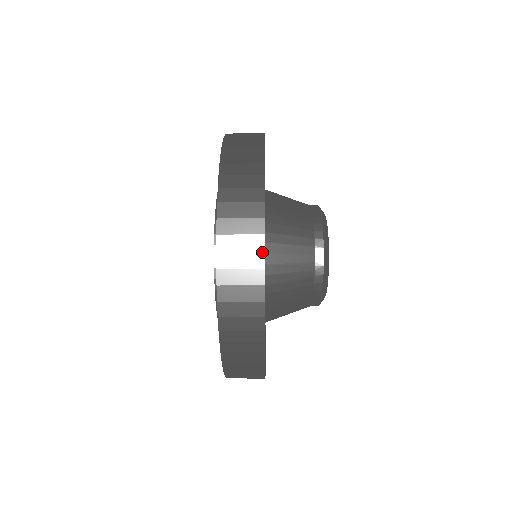
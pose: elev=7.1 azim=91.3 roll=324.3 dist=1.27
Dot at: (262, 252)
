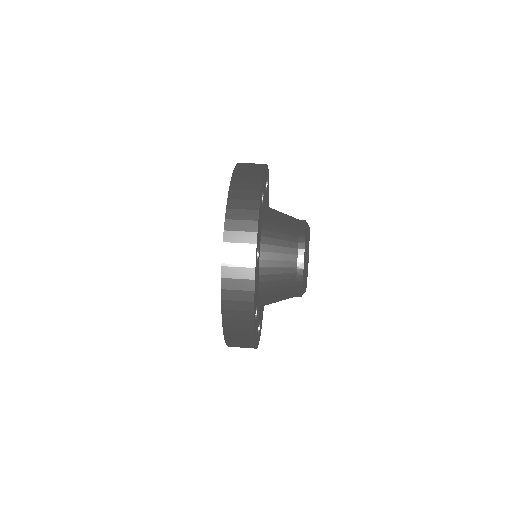
Dot at: occluded
